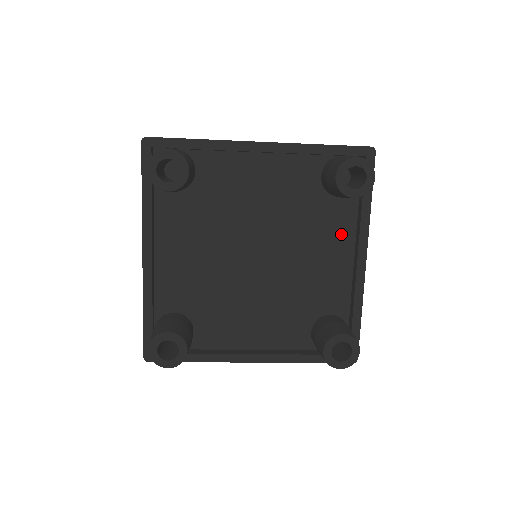
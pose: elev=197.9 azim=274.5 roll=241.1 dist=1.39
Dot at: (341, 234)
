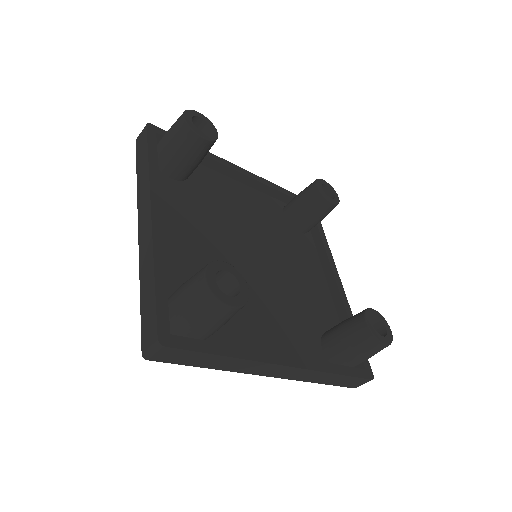
Dot at: (311, 261)
